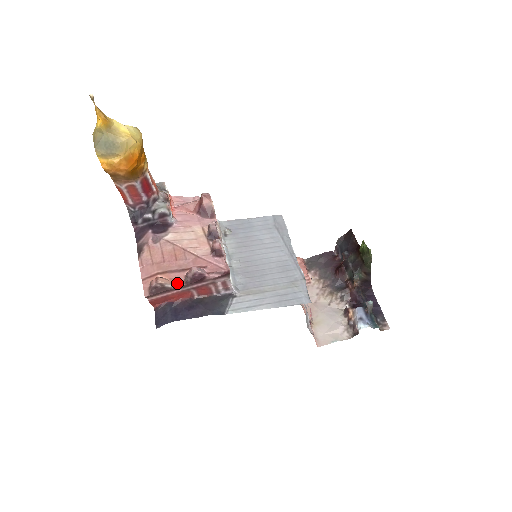
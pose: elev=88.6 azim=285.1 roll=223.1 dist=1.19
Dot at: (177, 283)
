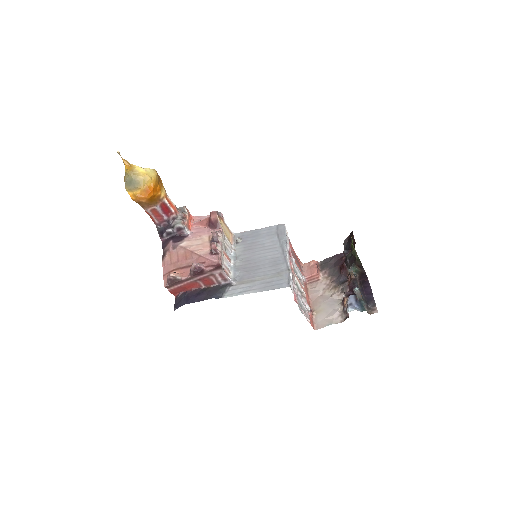
Dot at: (185, 276)
